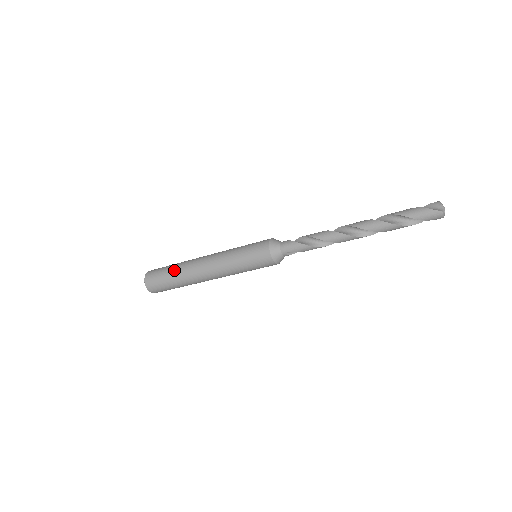
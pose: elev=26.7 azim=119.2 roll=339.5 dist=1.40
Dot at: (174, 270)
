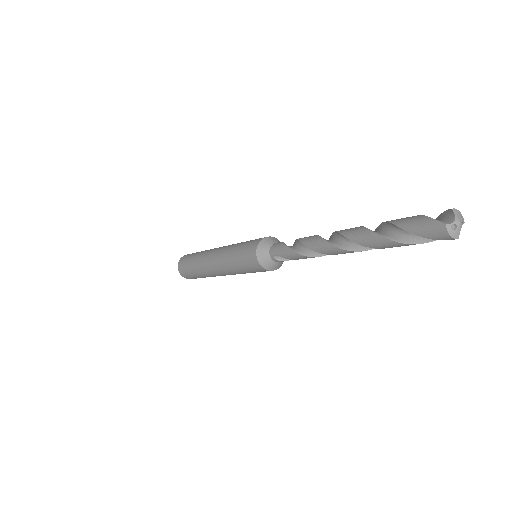
Dot at: (196, 255)
